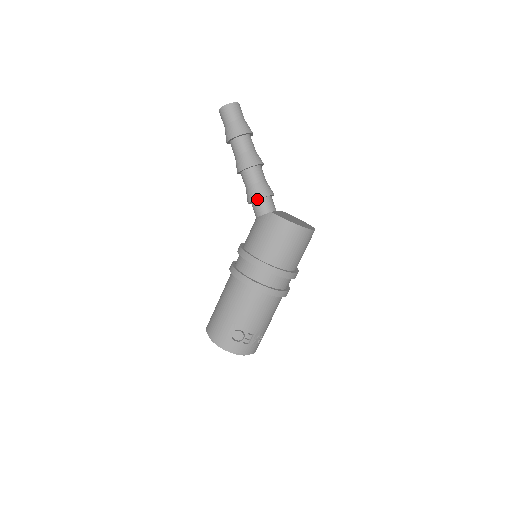
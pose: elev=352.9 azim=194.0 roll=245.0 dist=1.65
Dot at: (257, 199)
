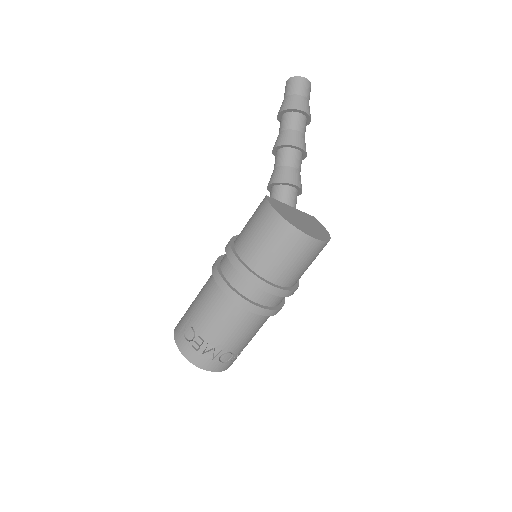
Dot at: (271, 183)
